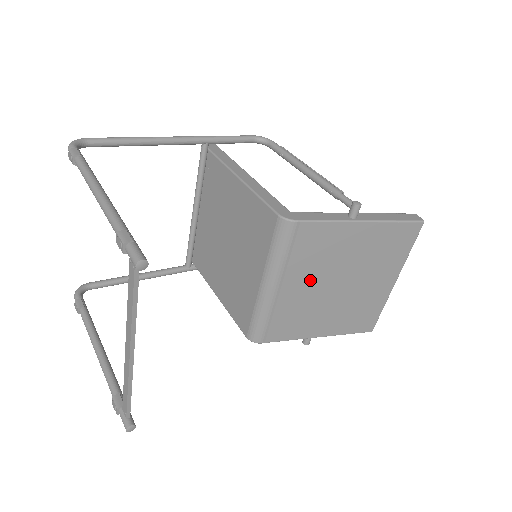
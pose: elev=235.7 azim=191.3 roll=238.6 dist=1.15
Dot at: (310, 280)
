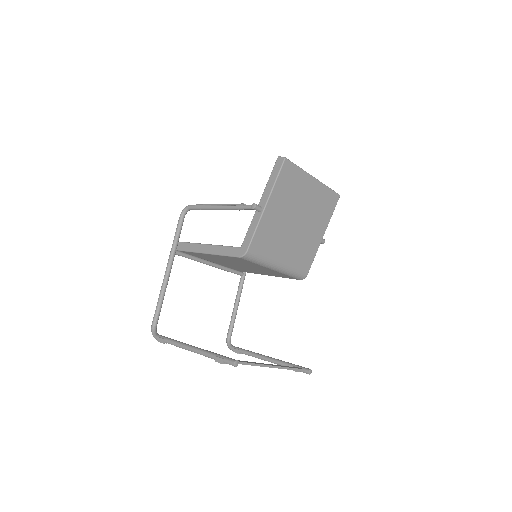
Dot at: (285, 242)
